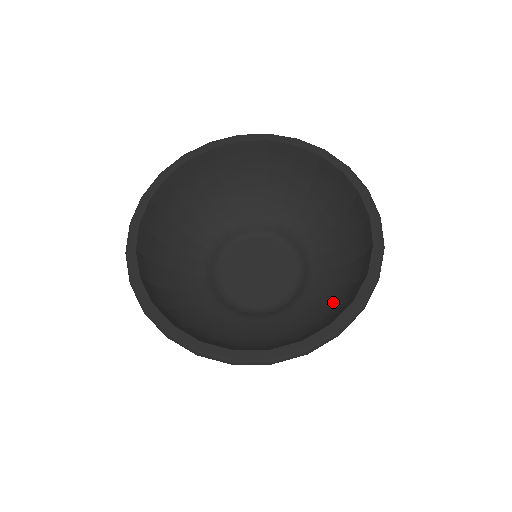
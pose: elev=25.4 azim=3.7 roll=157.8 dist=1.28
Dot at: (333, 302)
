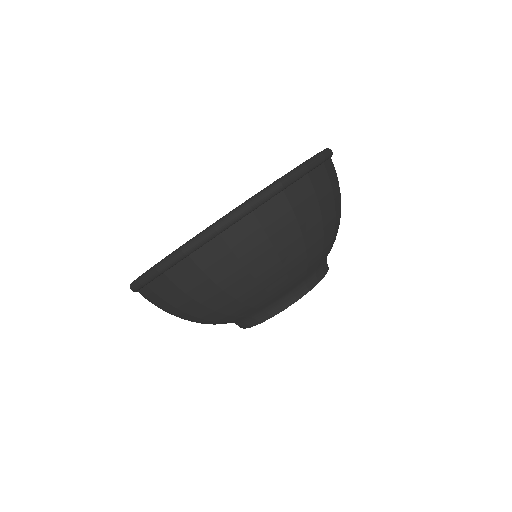
Dot at: occluded
